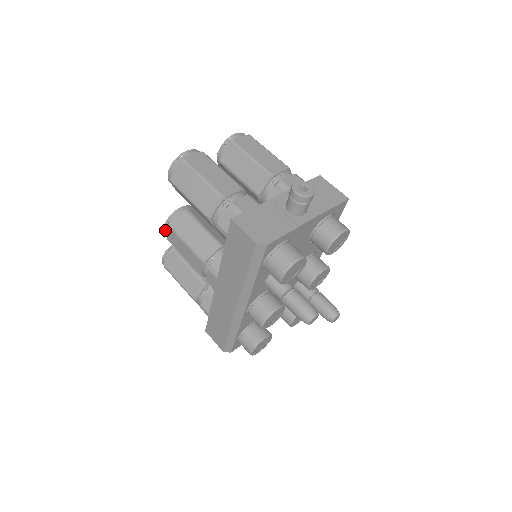
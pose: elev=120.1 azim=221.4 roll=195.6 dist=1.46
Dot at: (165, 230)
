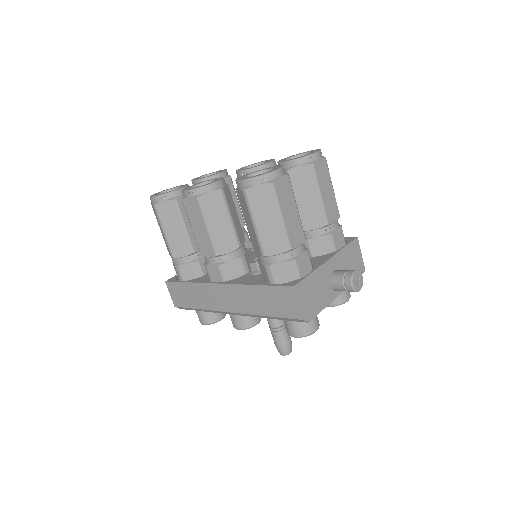
Dot at: (187, 193)
